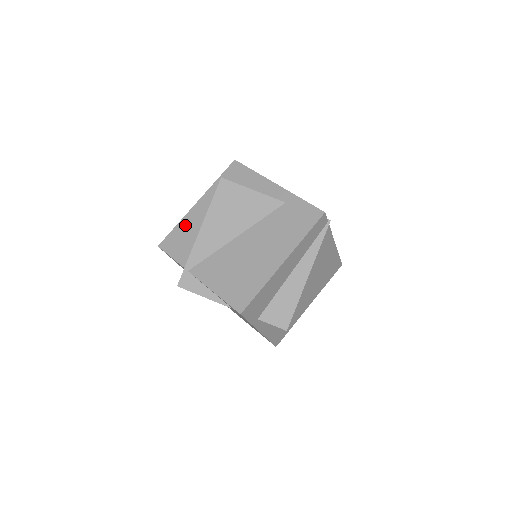
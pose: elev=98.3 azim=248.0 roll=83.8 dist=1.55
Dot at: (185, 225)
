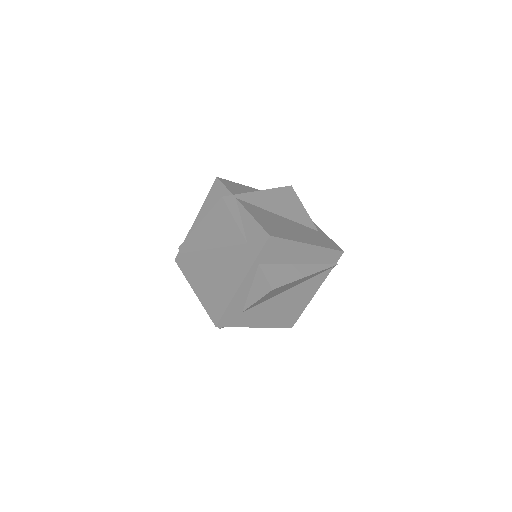
Dot at: (243, 187)
